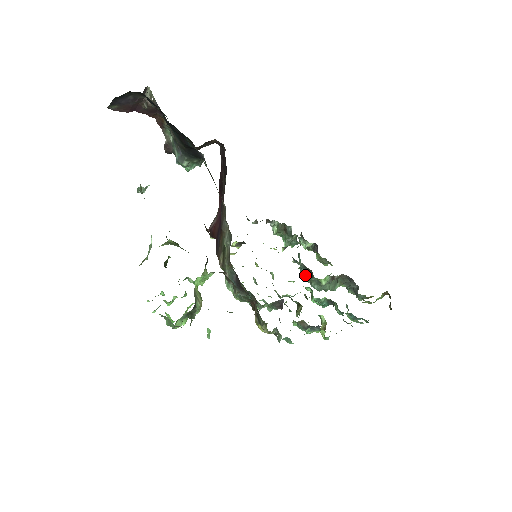
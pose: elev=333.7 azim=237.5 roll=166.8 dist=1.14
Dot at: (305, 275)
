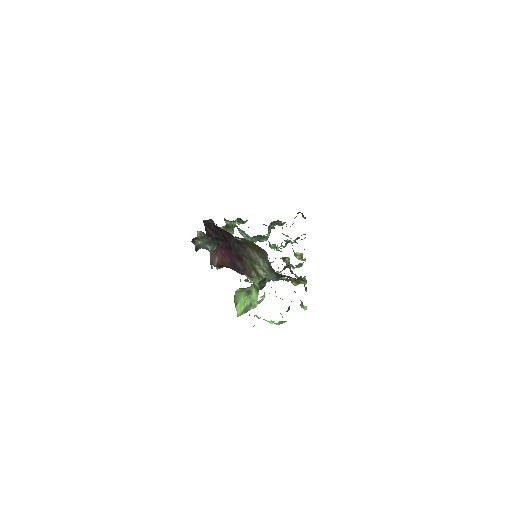
Dot at: (256, 240)
